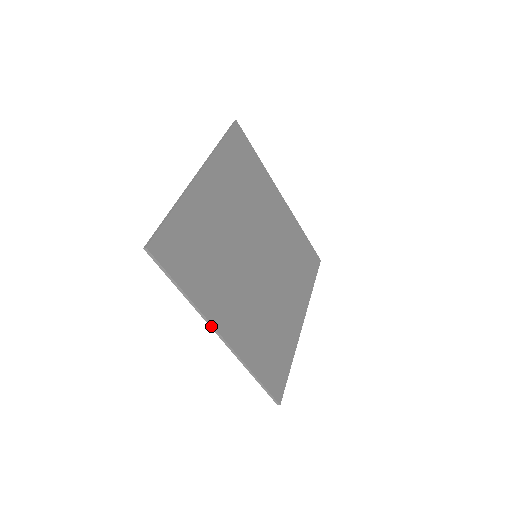
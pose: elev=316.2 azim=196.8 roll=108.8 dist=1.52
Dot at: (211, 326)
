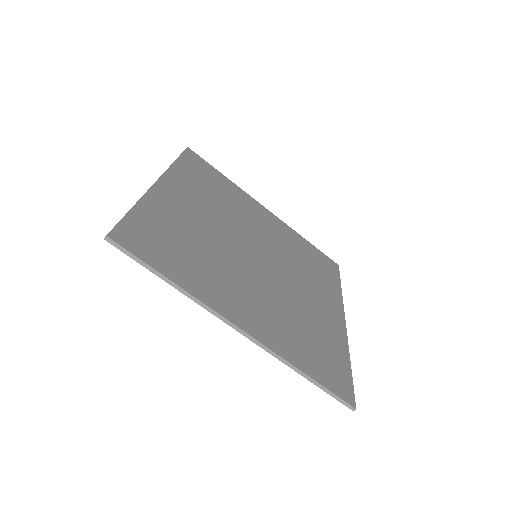
Dot at: (222, 319)
